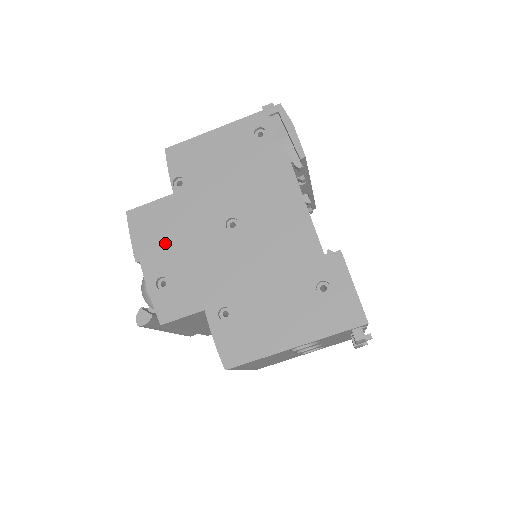
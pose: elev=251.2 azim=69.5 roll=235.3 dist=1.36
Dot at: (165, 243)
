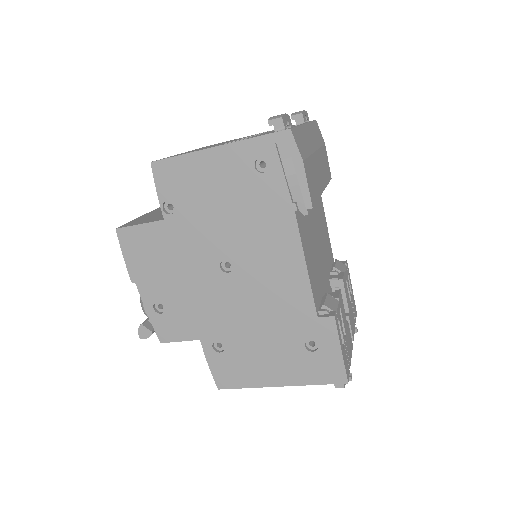
Dot at: (159, 271)
